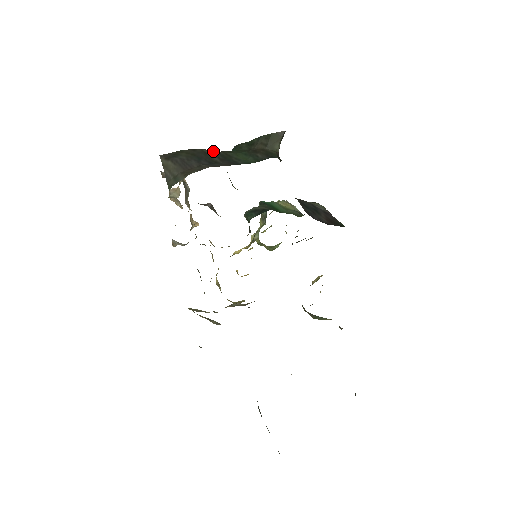
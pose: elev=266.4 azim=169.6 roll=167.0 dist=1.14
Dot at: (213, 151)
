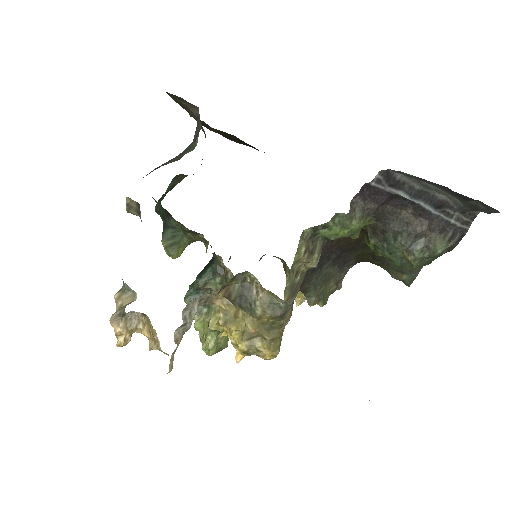
Dot at: occluded
